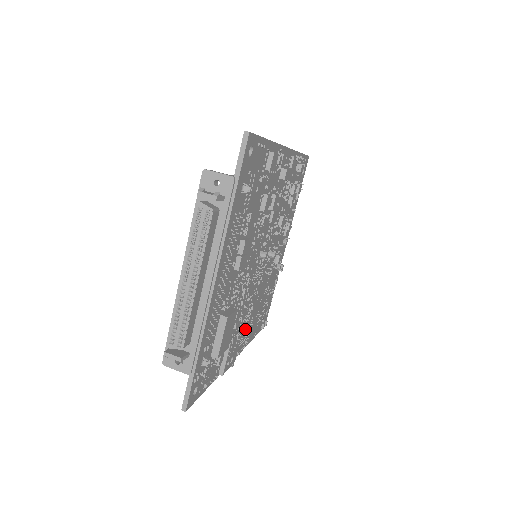
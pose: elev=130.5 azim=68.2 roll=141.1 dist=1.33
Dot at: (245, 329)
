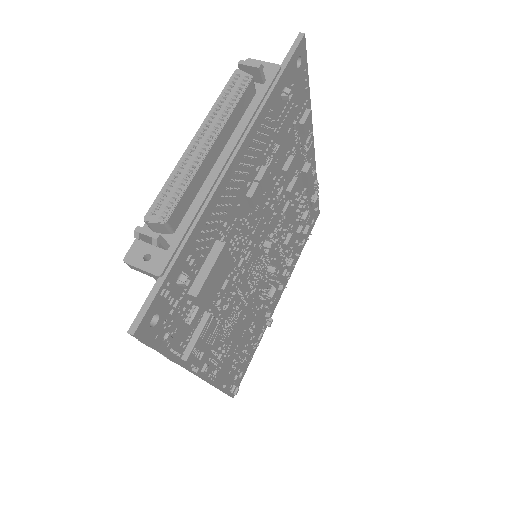
Dot at: (221, 345)
